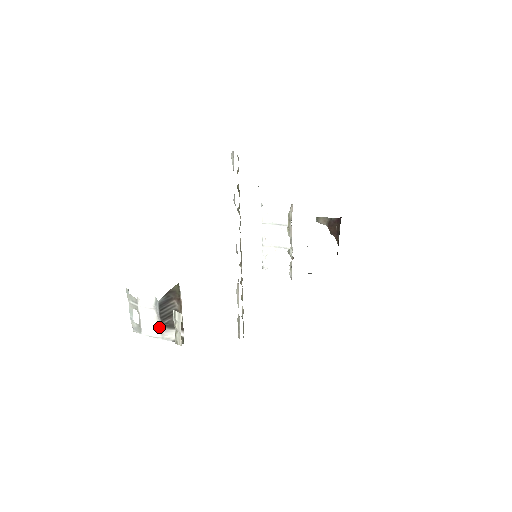
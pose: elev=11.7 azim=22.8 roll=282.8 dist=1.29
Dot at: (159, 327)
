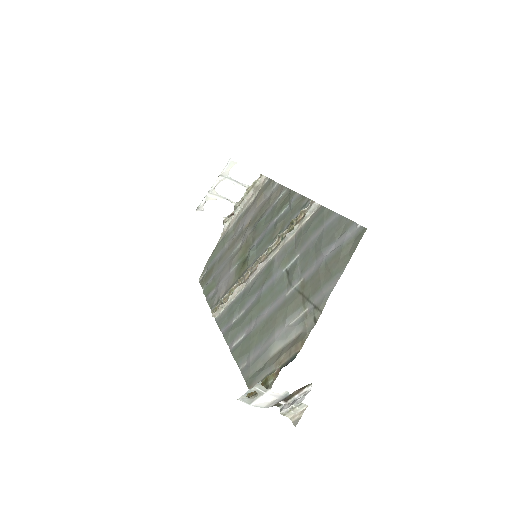
Dot at: (272, 403)
